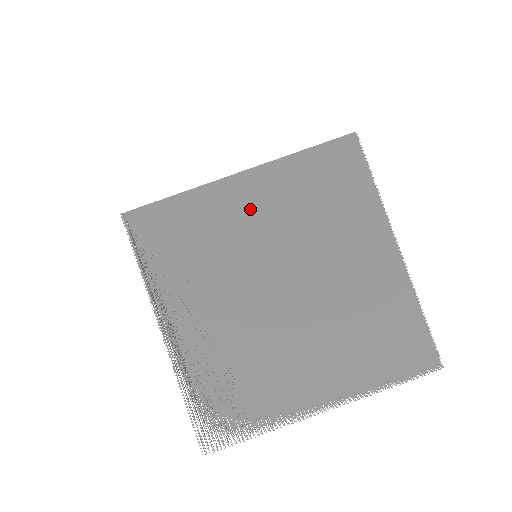
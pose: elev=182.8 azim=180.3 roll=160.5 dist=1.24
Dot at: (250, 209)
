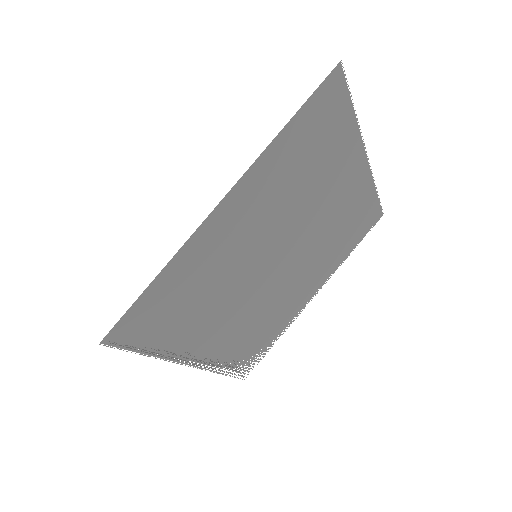
Dot at: (242, 225)
